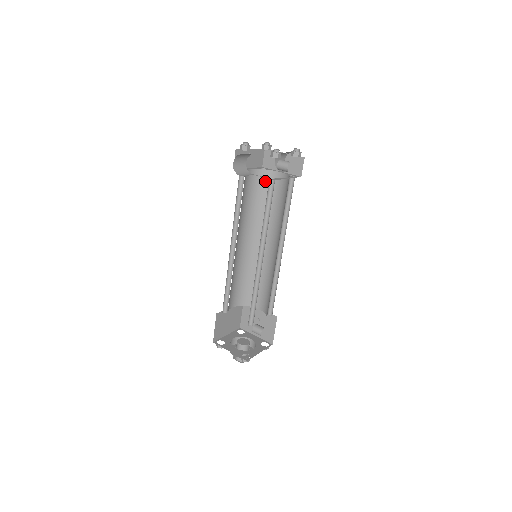
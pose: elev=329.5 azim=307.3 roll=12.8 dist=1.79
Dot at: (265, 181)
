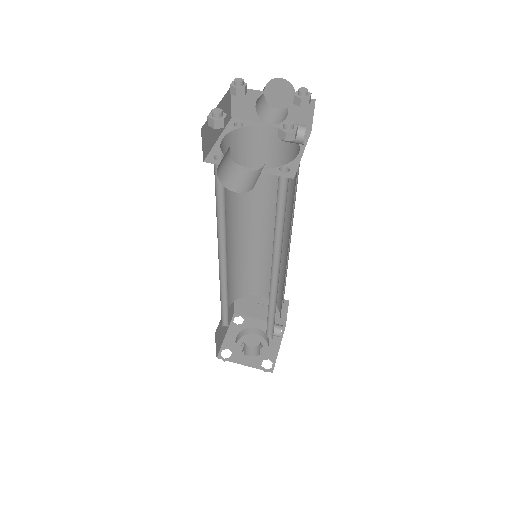
Dot at: (245, 144)
